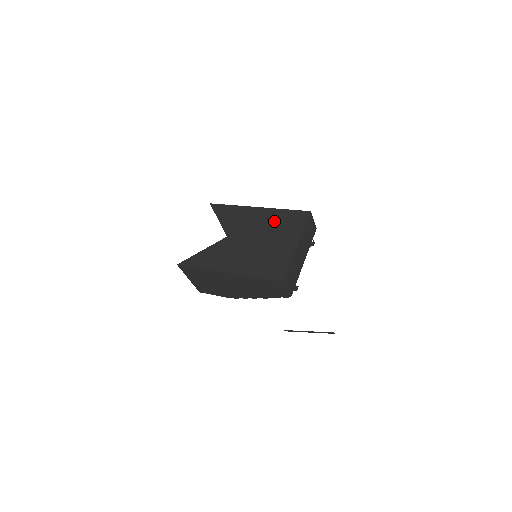
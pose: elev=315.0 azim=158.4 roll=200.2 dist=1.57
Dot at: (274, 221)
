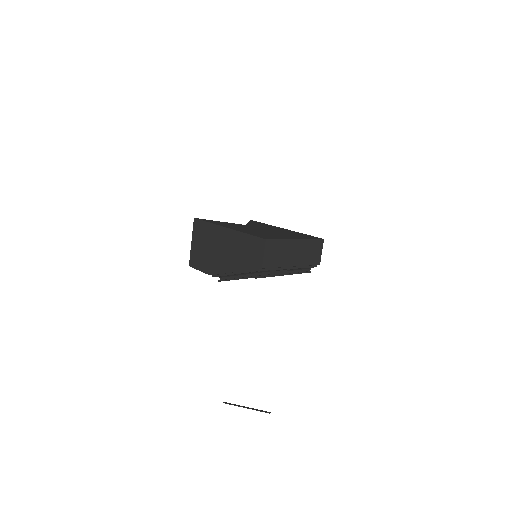
Dot at: (290, 232)
